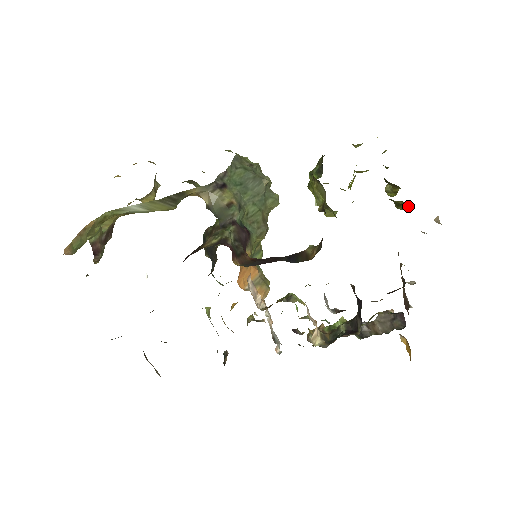
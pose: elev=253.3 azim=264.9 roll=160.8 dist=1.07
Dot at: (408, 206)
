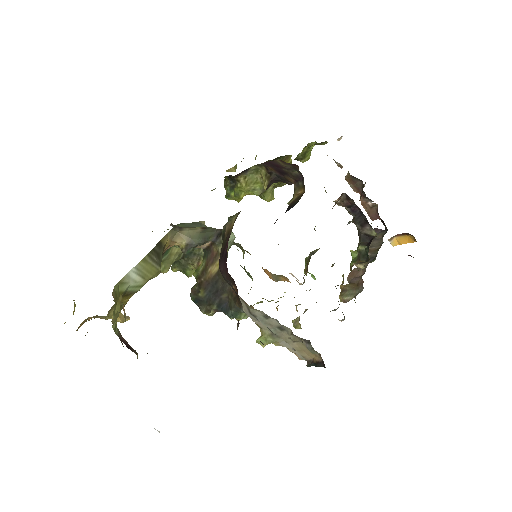
Dot at: (311, 147)
